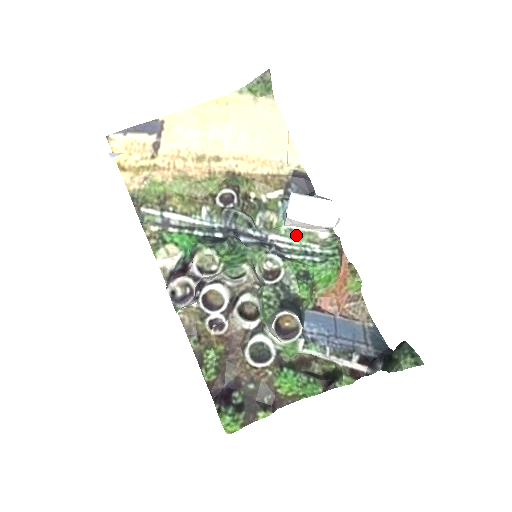
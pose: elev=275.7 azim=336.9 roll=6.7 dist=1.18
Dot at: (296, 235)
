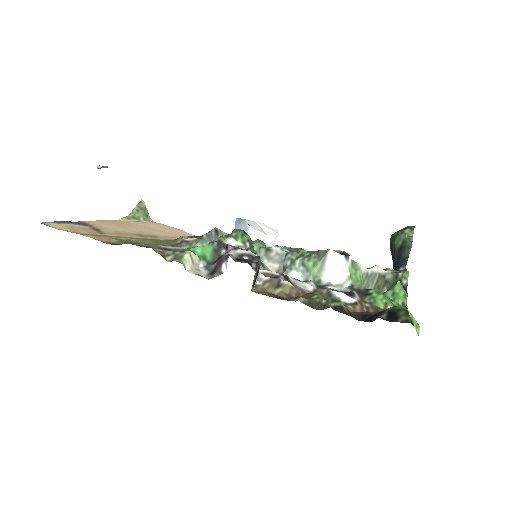
Dot at: occluded
